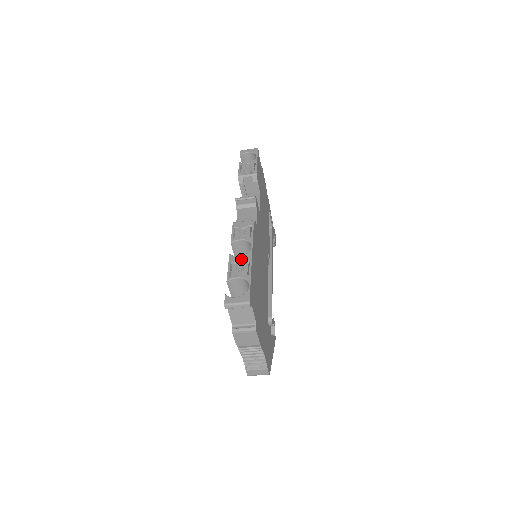
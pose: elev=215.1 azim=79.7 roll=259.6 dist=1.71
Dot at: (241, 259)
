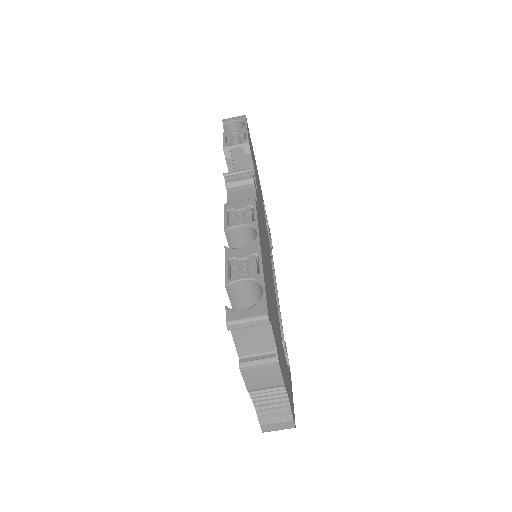
Dot at: (244, 252)
